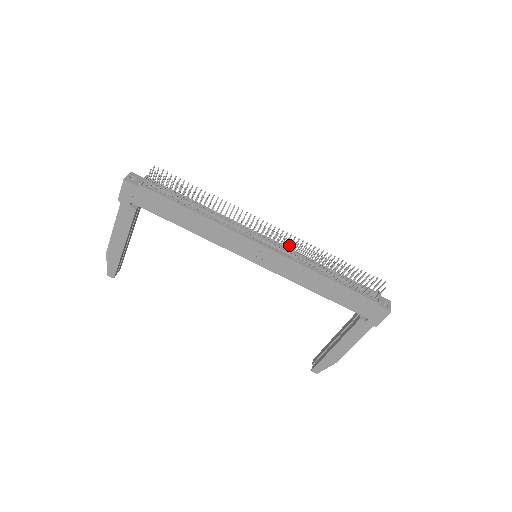
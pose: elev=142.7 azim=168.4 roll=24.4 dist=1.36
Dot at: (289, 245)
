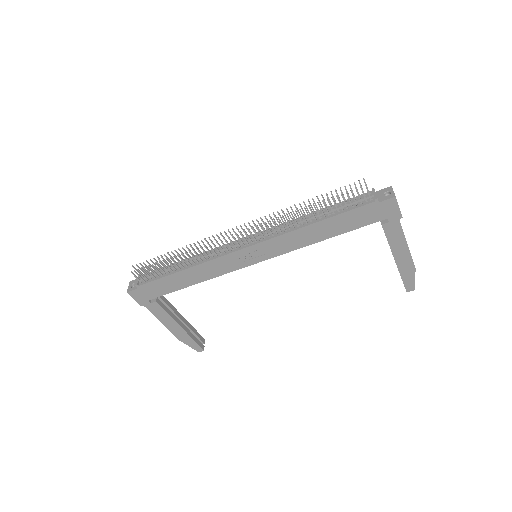
Dot at: occluded
